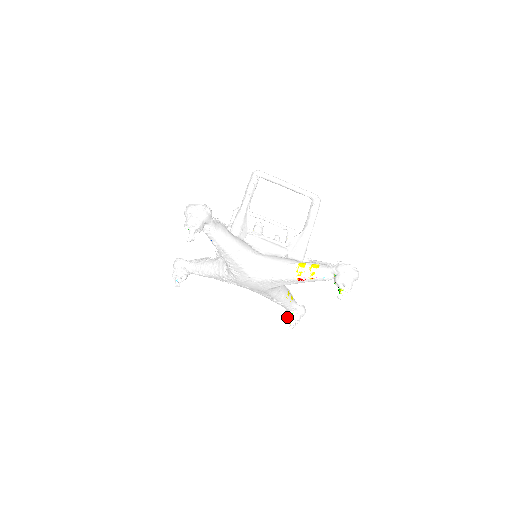
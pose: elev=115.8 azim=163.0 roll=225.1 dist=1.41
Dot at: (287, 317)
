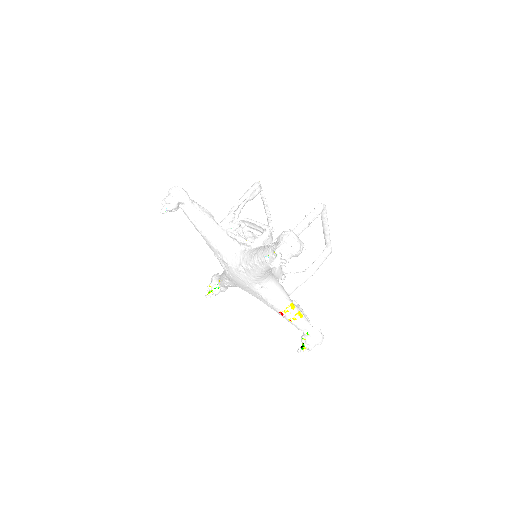
Dot at: (211, 286)
